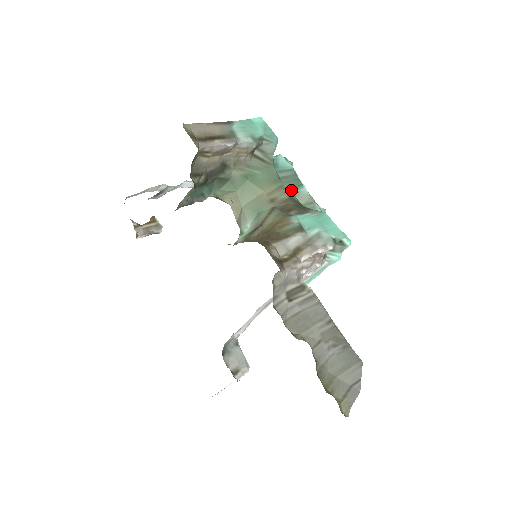
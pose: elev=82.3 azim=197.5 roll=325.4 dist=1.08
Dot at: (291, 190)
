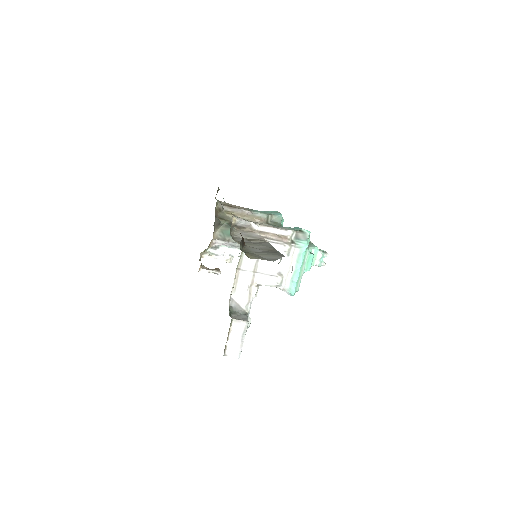
Dot at: occluded
